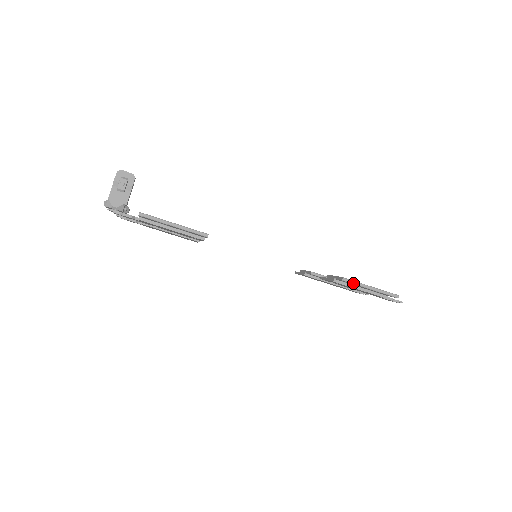
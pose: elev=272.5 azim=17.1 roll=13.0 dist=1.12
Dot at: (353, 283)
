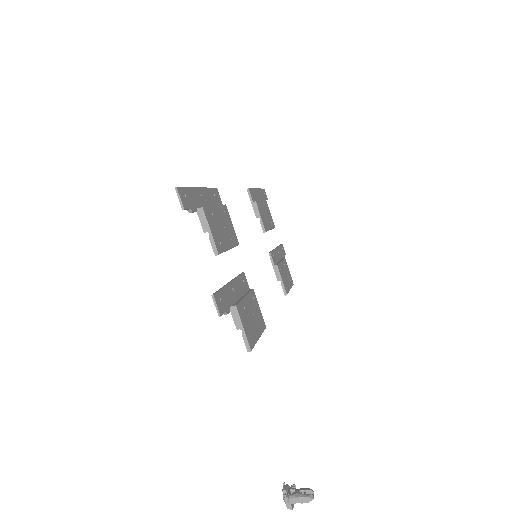
Dot at: (287, 293)
